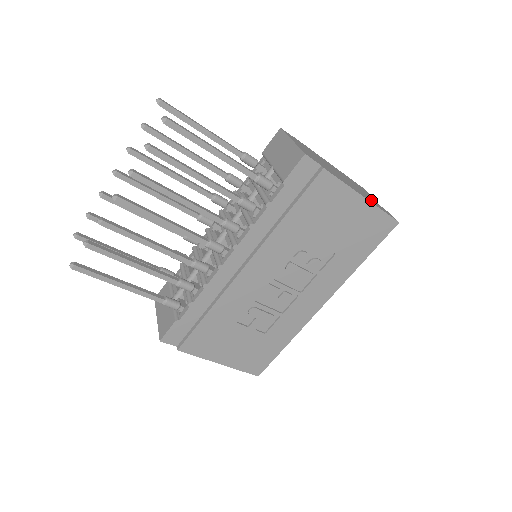
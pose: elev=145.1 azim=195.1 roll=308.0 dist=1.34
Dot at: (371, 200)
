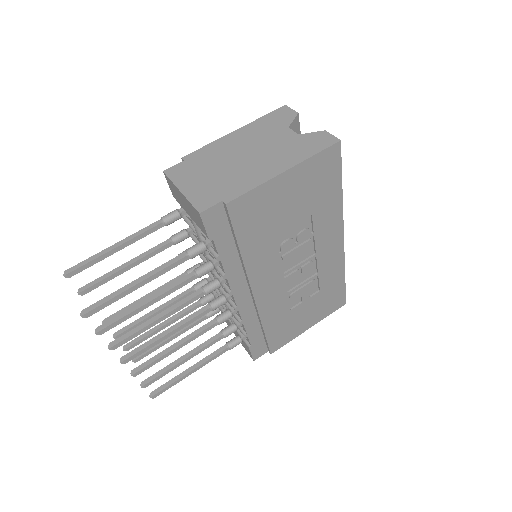
Dot at: (296, 150)
